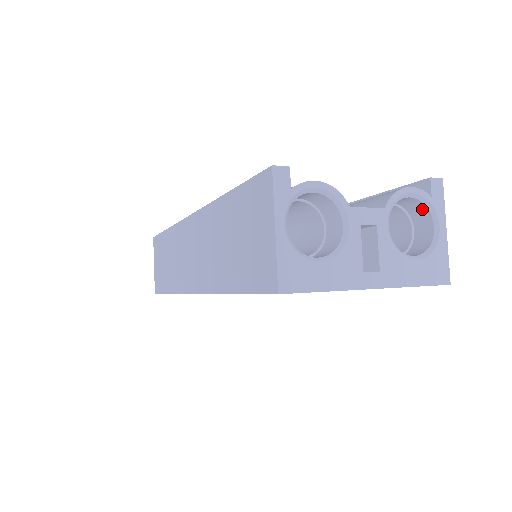
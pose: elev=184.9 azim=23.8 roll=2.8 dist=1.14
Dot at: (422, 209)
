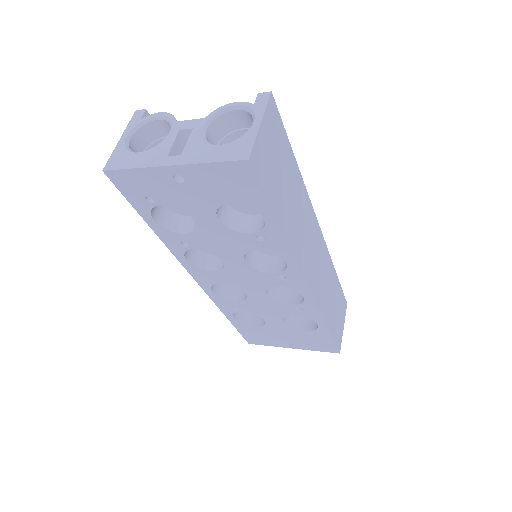
Dot at: (252, 118)
